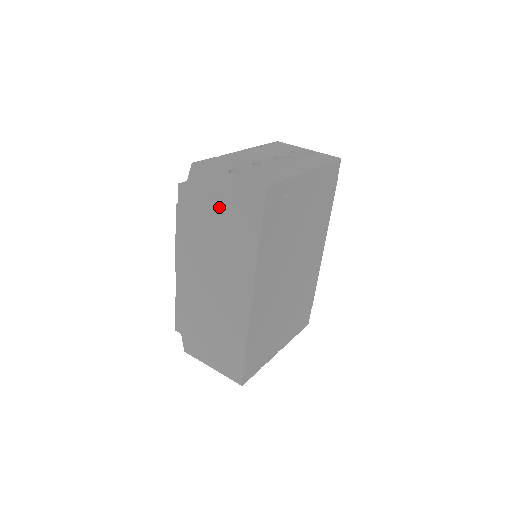
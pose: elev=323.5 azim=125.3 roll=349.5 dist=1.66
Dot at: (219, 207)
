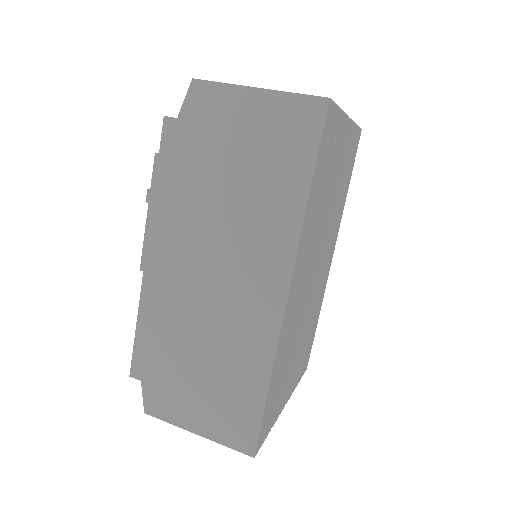
Dot at: (238, 144)
